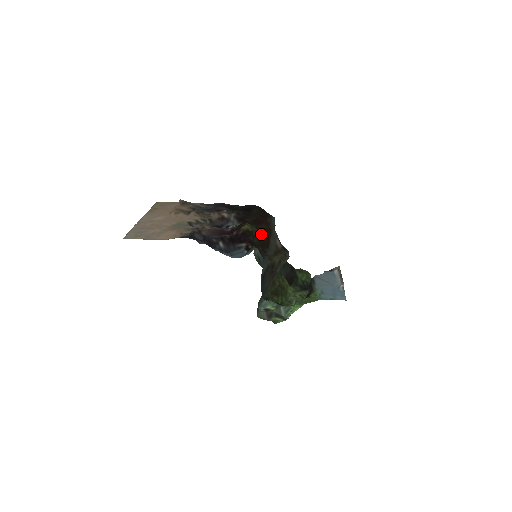
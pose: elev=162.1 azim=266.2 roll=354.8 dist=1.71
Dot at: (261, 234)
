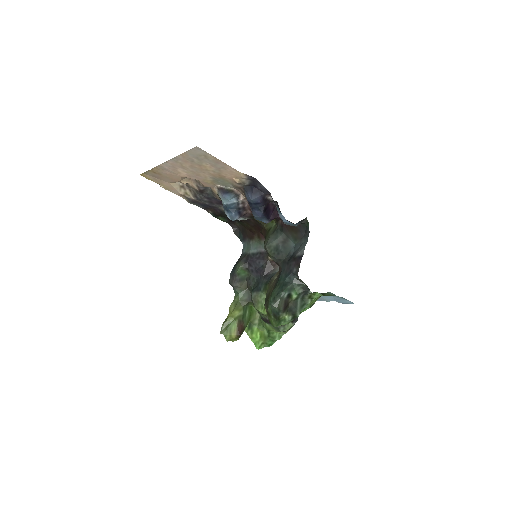
Dot at: (264, 237)
